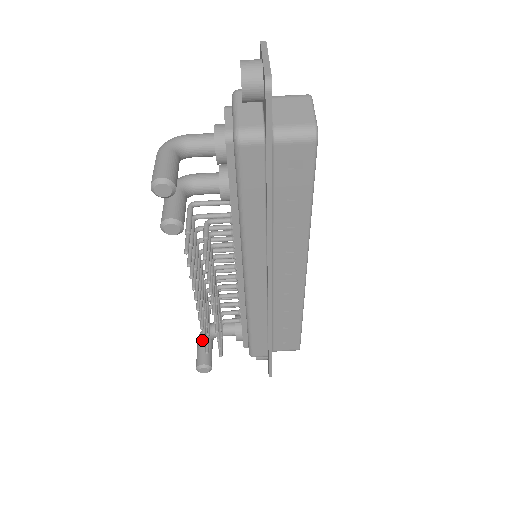
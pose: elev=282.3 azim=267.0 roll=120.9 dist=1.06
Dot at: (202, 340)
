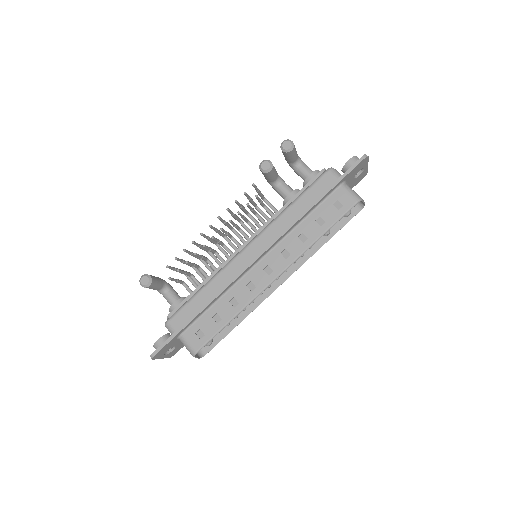
Dot at: (160, 278)
